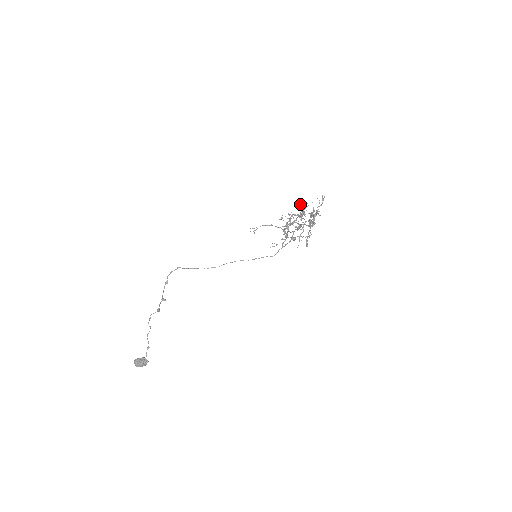
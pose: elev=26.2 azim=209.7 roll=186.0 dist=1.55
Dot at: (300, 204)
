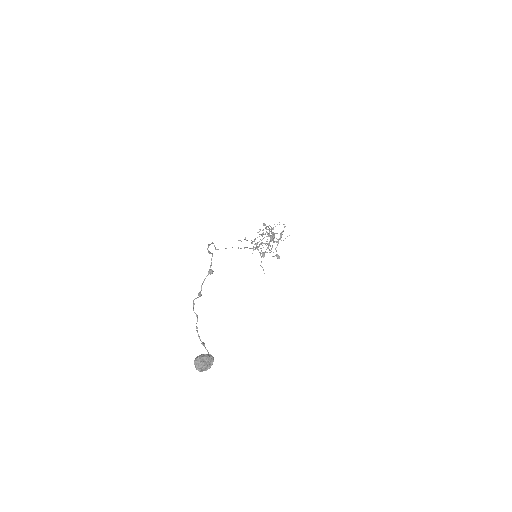
Dot at: (264, 225)
